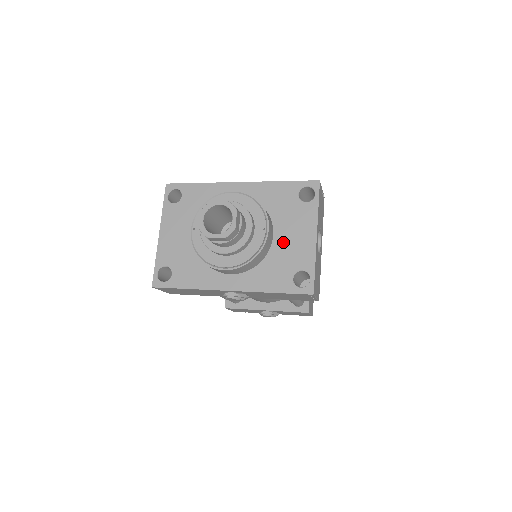
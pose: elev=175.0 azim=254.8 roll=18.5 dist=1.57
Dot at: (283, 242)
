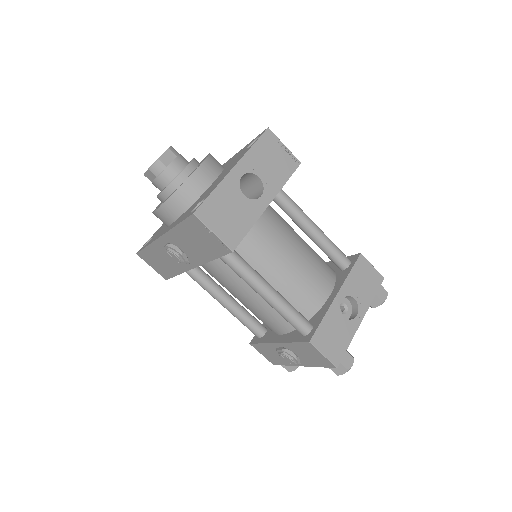
Dot at: (212, 185)
